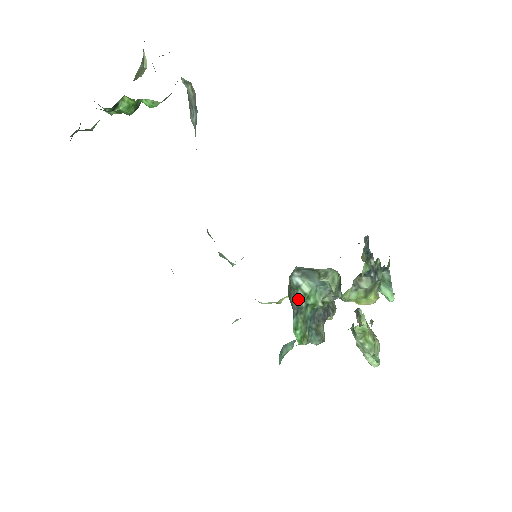
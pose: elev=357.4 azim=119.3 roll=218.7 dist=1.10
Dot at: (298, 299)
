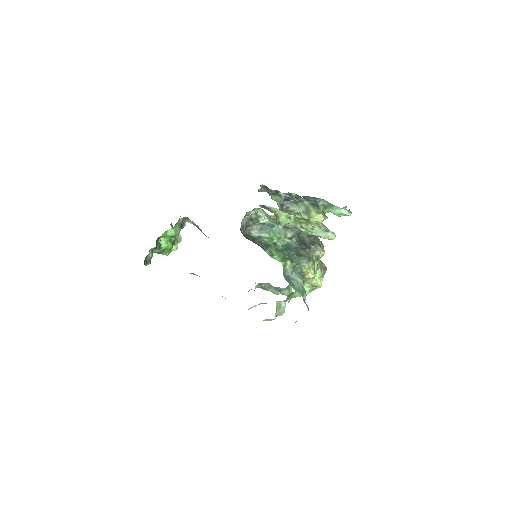
Dot at: (265, 243)
